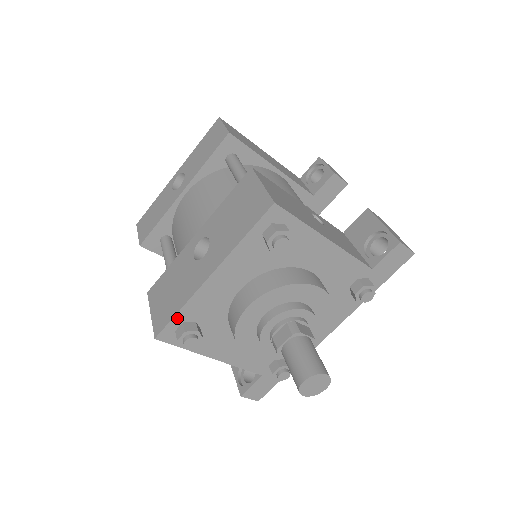
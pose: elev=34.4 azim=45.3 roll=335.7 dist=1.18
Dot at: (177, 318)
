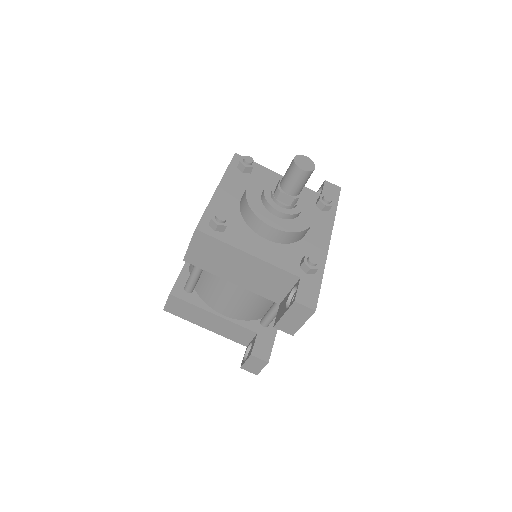
Dot at: (206, 214)
